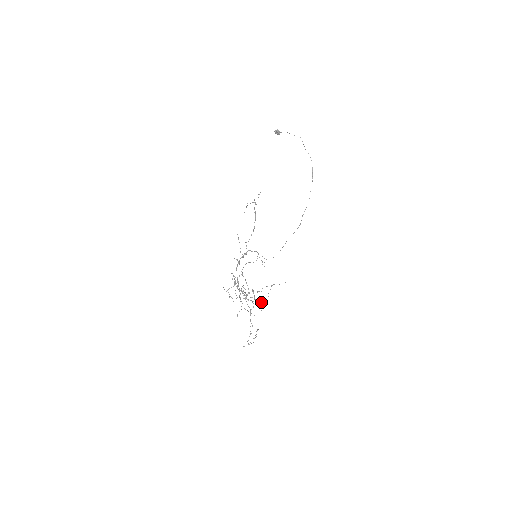
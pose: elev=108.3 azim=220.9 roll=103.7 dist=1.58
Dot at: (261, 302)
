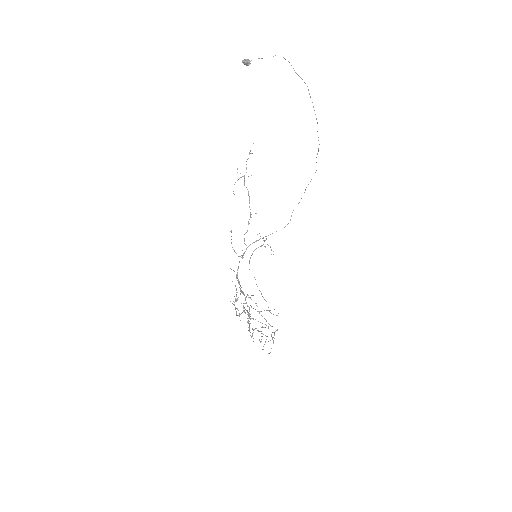
Dot at: (264, 327)
